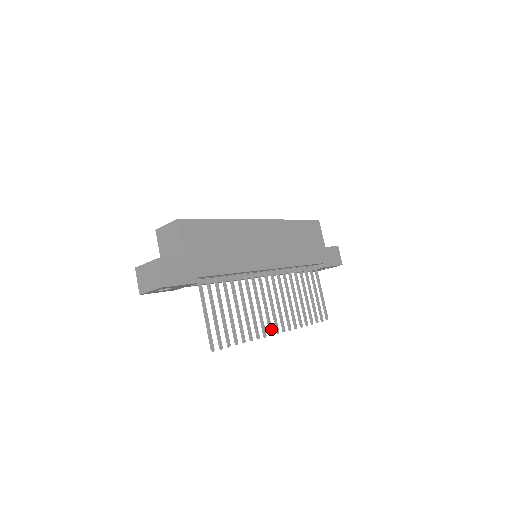
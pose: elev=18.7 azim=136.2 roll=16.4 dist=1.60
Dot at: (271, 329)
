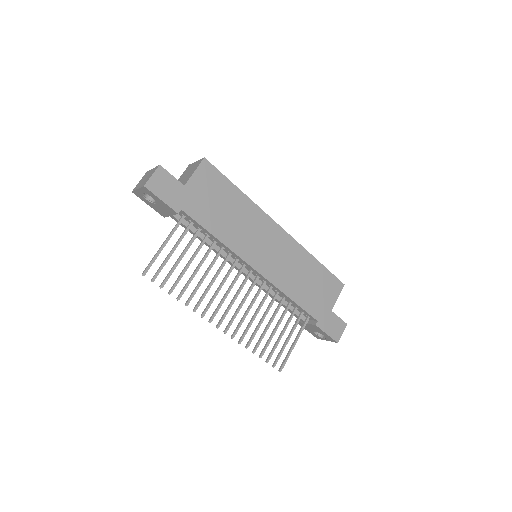
Dot at: (213, 317)
